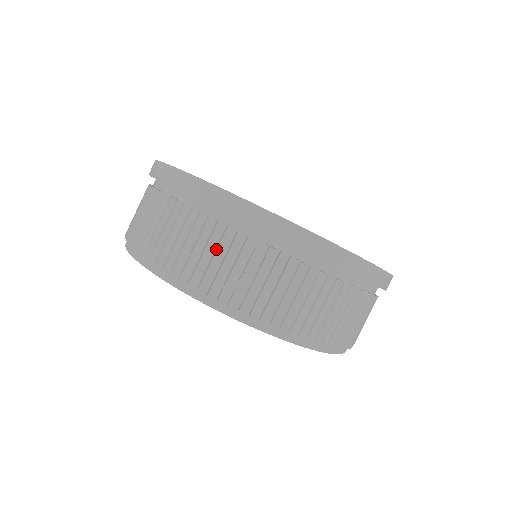
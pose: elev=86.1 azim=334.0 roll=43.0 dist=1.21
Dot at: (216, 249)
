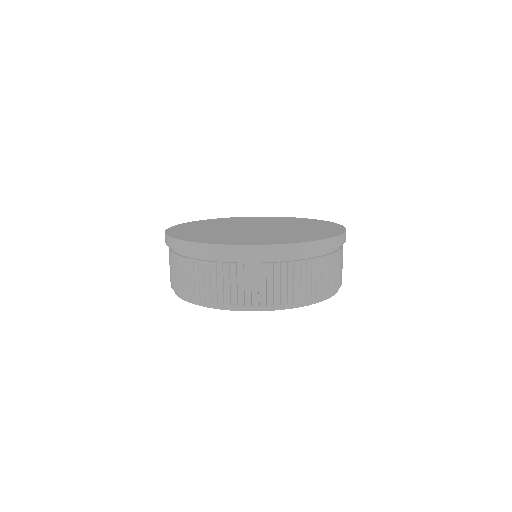
Dot at: (244, 279)
